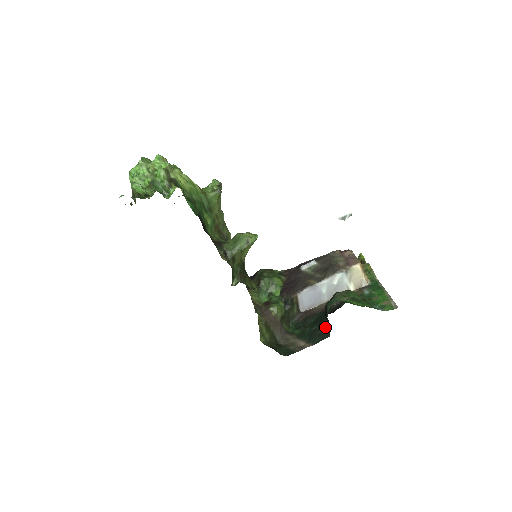
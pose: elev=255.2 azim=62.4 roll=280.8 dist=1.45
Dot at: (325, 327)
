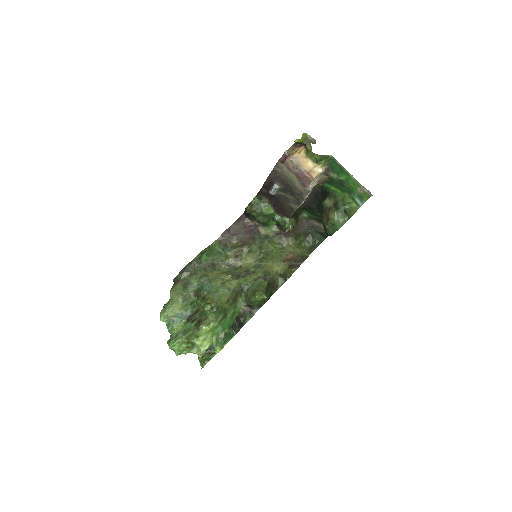
Dot at: occluded
